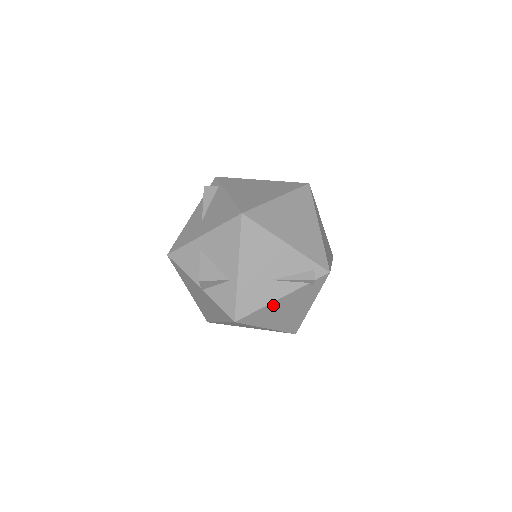
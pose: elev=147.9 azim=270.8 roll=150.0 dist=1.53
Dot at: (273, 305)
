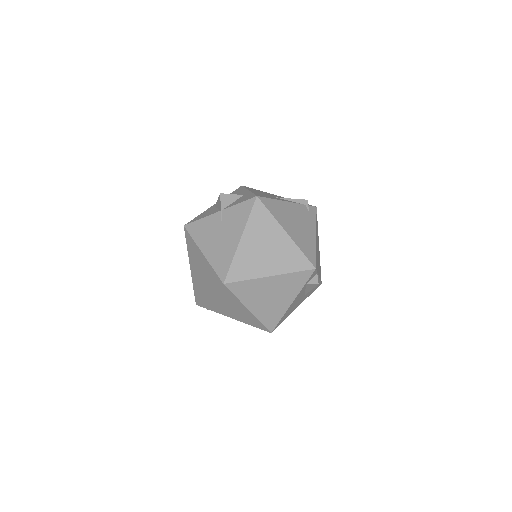
Dot at: (283, 205)
